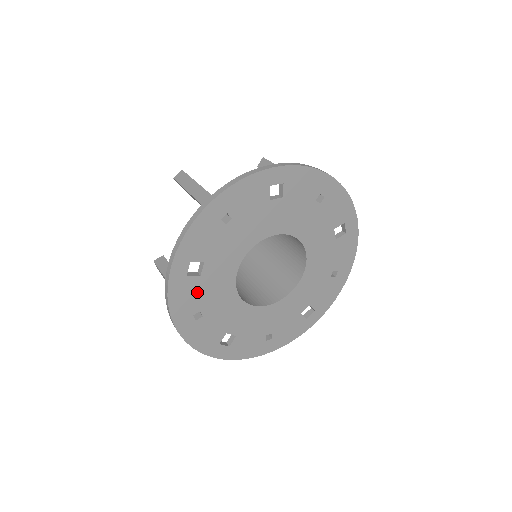
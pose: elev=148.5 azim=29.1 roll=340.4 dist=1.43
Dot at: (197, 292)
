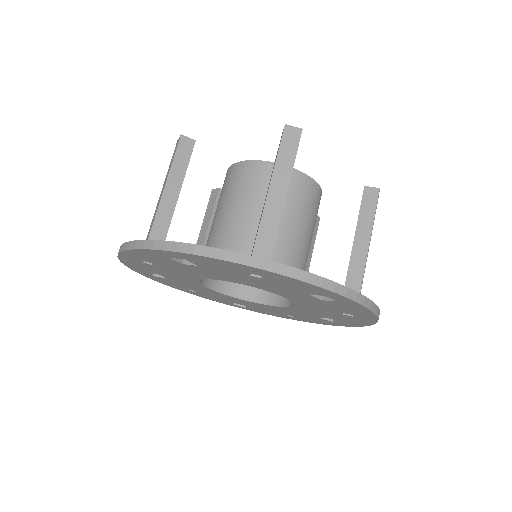
Dot at: (166, 262)
